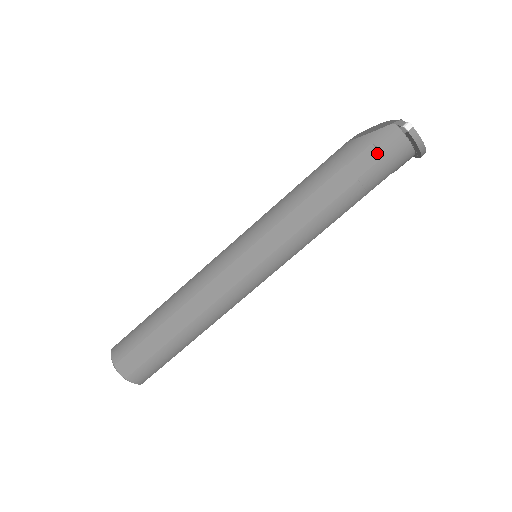
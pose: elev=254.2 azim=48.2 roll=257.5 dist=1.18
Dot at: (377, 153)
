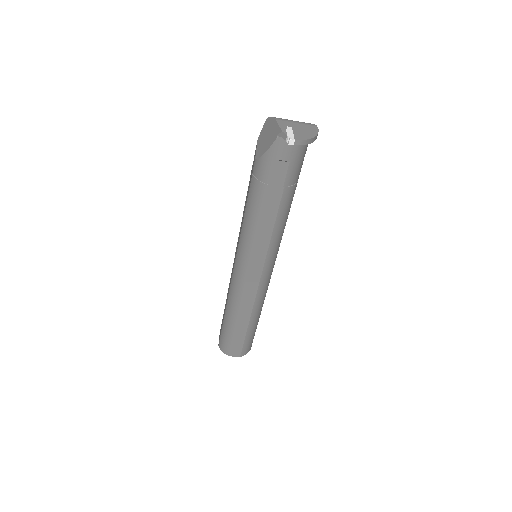
Dot at: (283, 163)
